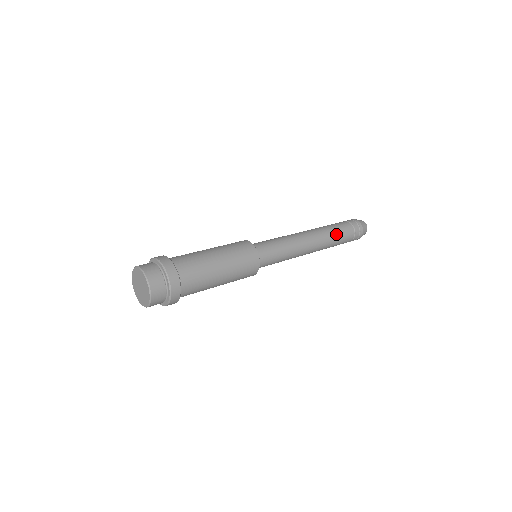
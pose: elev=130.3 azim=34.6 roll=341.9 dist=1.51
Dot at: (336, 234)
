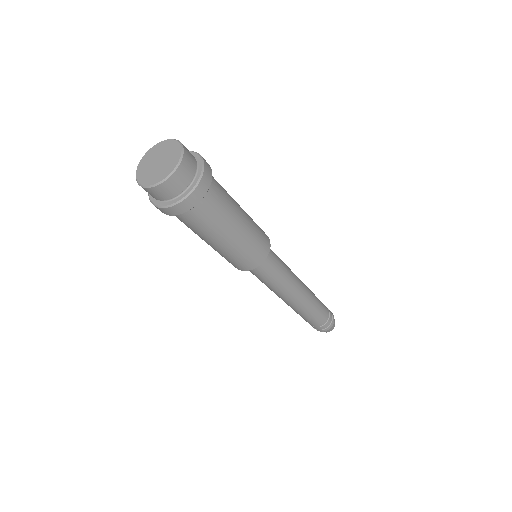
Dot at: (317, 298)
